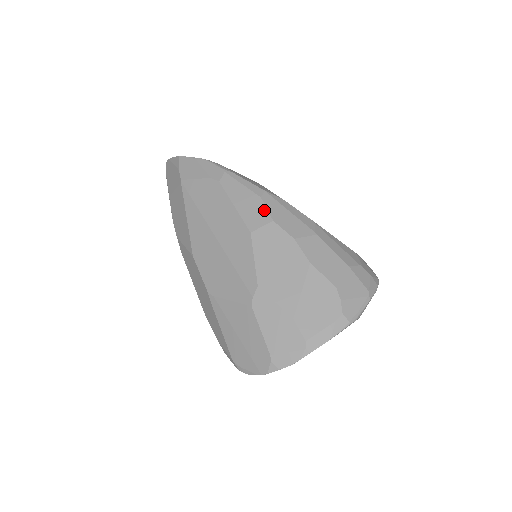
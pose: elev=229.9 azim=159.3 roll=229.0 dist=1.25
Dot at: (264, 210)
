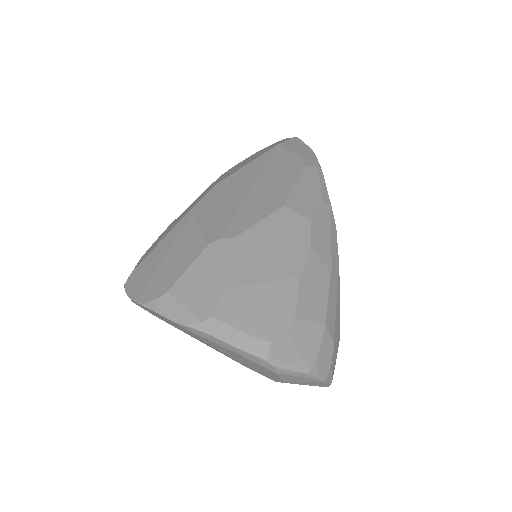
Dot at: (314, 209)
